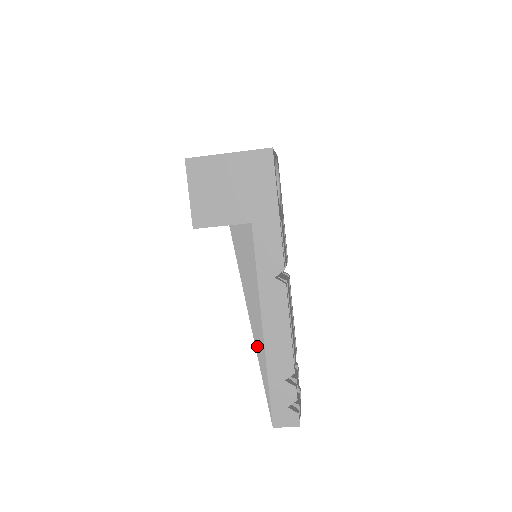
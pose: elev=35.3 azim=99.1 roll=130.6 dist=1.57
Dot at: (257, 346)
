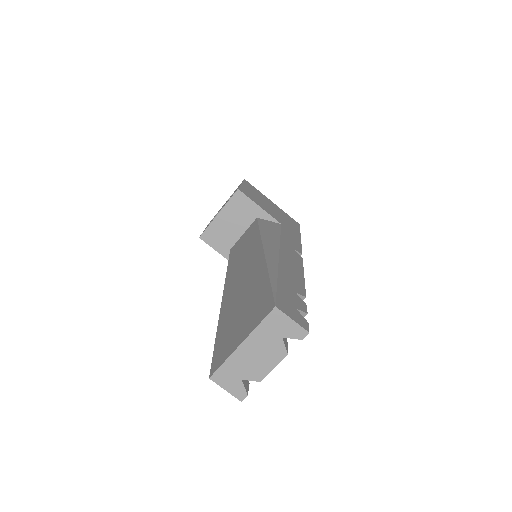
Dot at: (268, 259)
